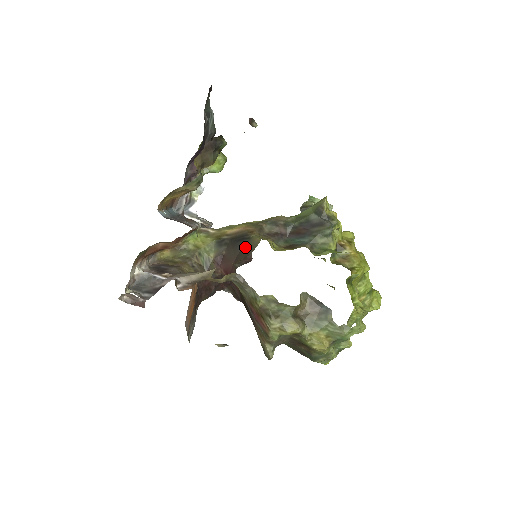
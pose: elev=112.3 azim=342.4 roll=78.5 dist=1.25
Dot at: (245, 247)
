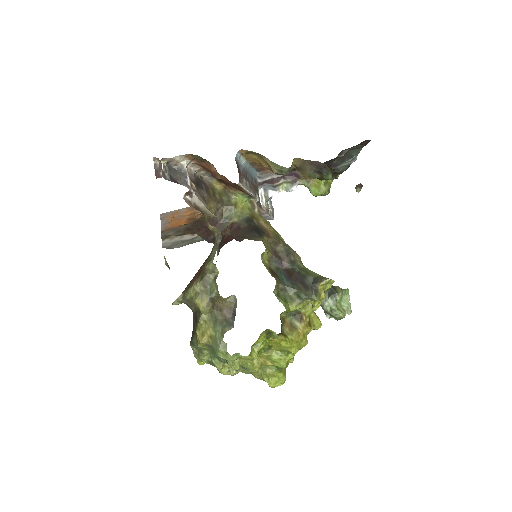
Dot at: (251, 235)
